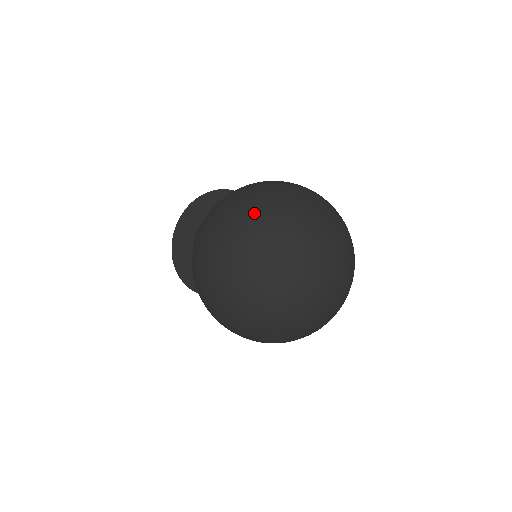
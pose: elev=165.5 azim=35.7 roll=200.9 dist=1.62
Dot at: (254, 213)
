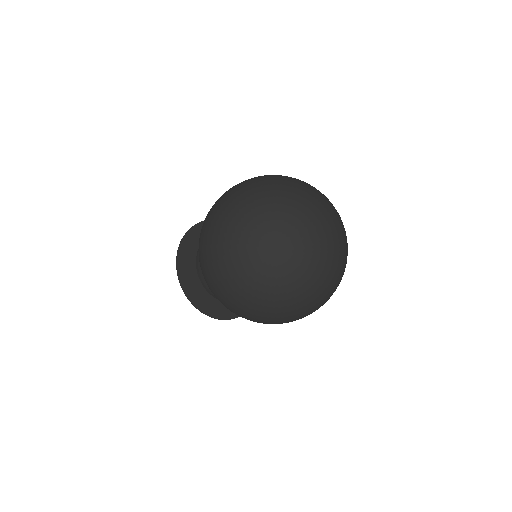
Dot at: (244, 194)
